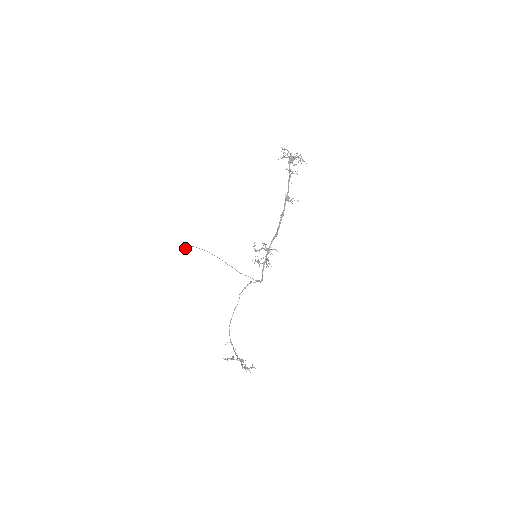
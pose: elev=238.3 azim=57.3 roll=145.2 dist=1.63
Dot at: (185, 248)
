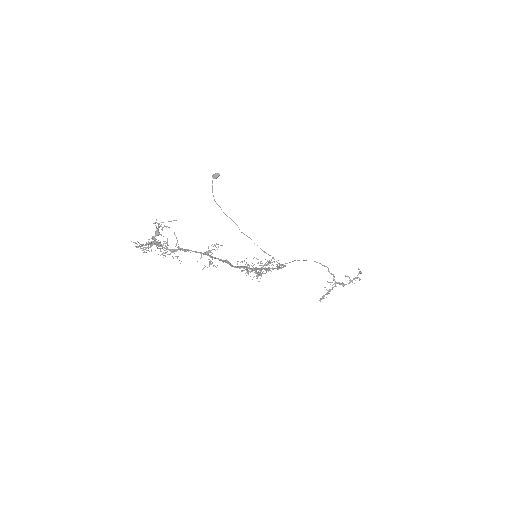
Dot at: (218, 176)
